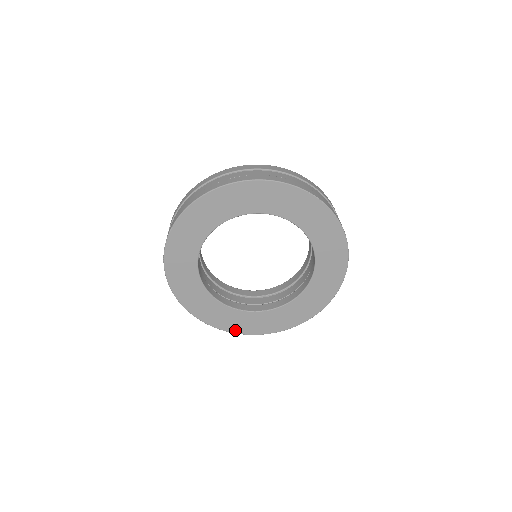
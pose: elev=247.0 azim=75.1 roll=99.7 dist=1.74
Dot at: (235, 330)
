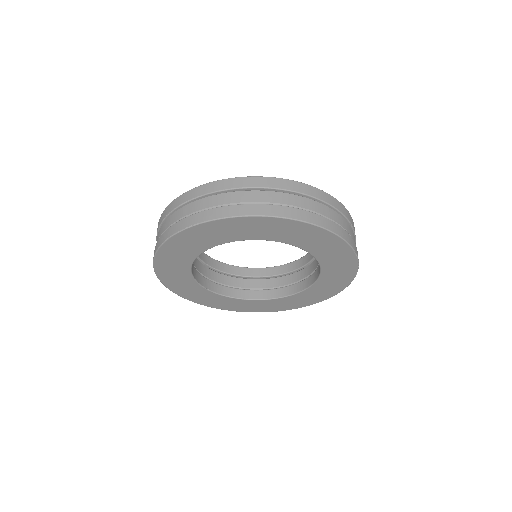
Dot at: (194, 300)
